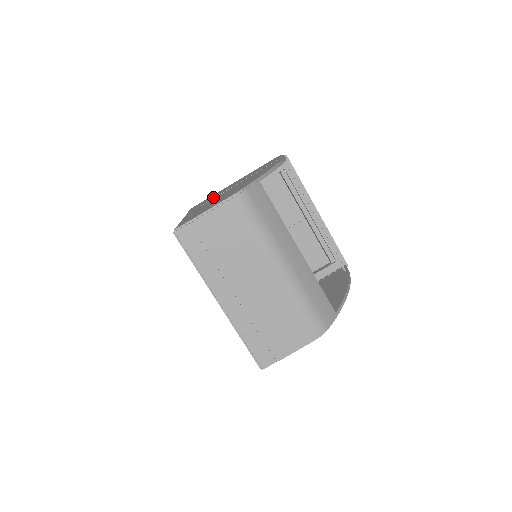
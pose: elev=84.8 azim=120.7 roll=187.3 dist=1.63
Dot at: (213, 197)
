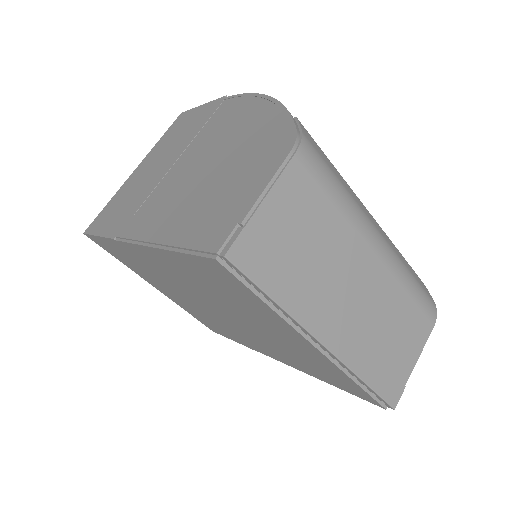
Dot at: (139, 195)
